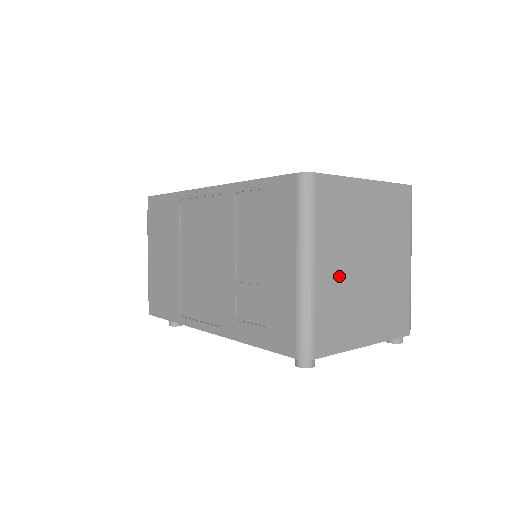
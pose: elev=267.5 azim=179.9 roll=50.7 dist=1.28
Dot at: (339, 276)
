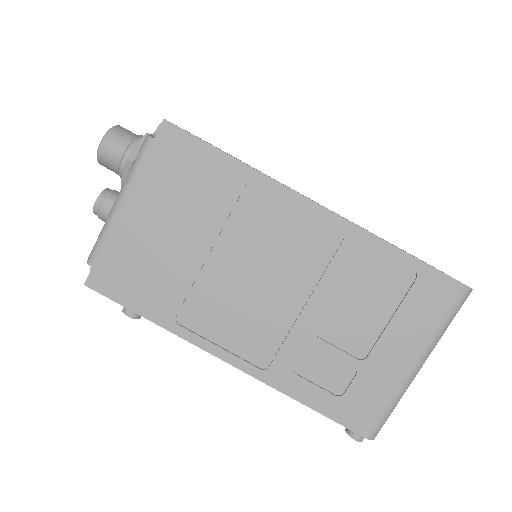
Dot at: occluded
